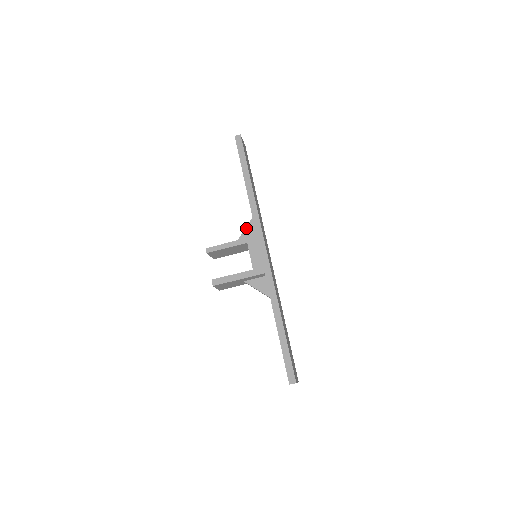
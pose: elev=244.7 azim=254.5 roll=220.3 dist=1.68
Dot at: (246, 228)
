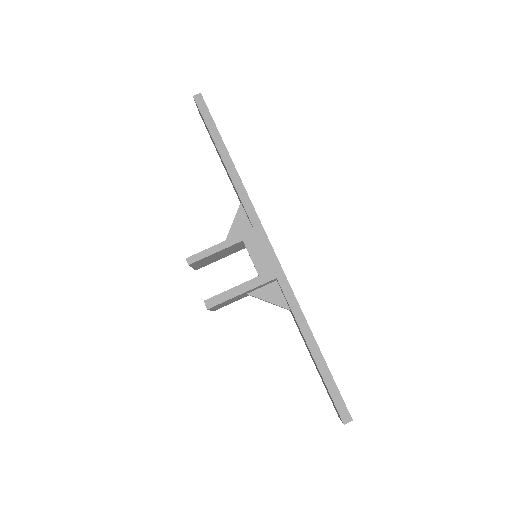
Dot at: (234, 220)
